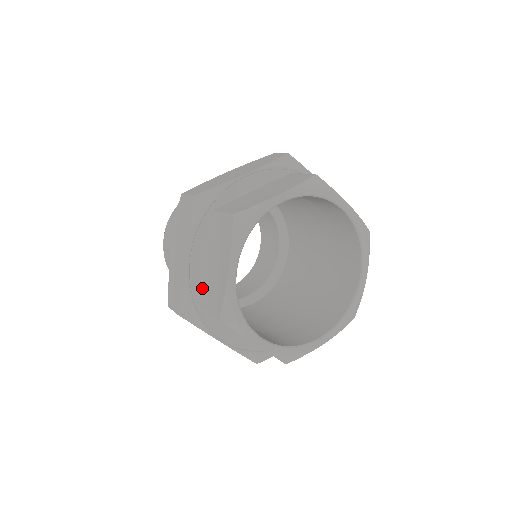
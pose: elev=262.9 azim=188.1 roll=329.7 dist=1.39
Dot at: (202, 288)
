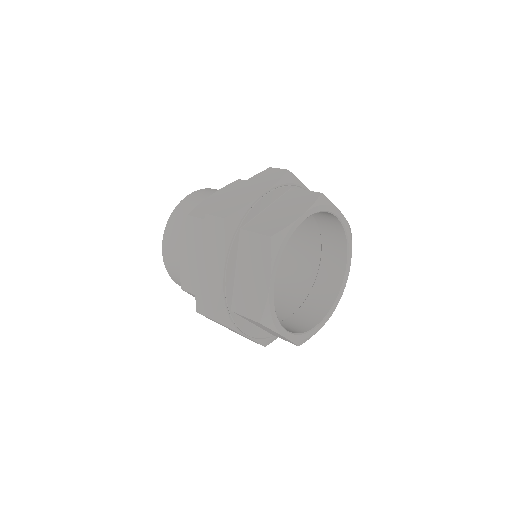
Dot at: (234, 295)
